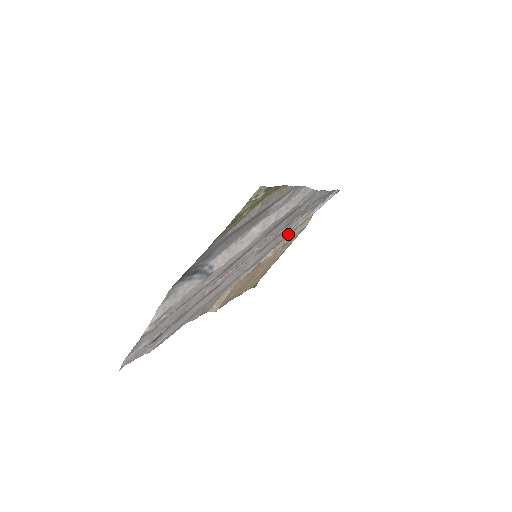
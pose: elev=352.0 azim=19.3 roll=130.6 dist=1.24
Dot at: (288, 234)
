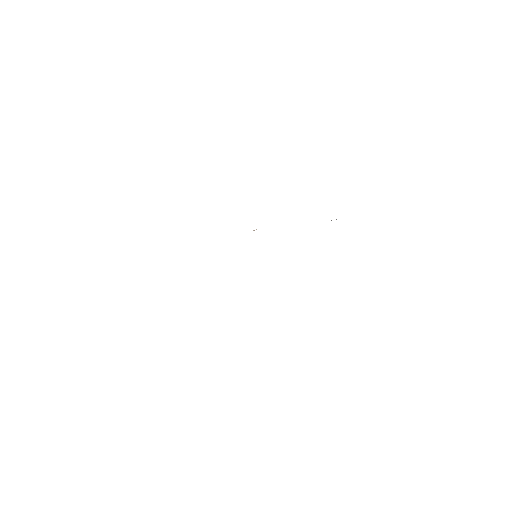
Dot at: occluded
